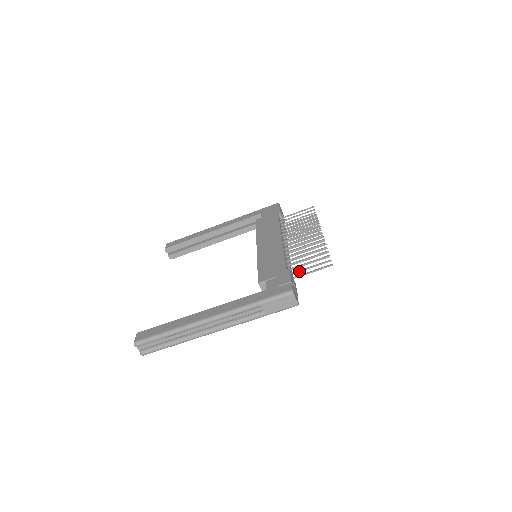
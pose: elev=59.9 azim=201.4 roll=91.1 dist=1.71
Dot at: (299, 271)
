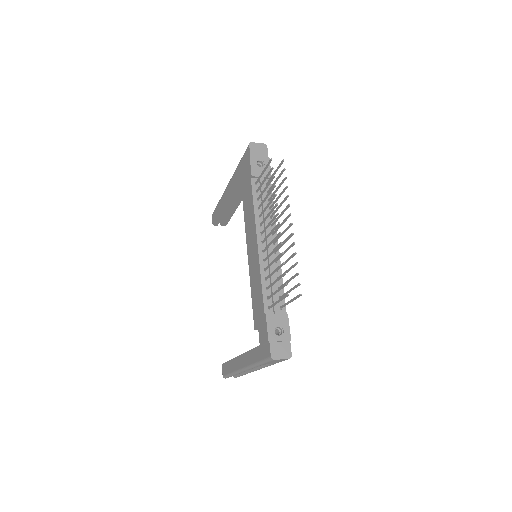
Dot at: occluded
